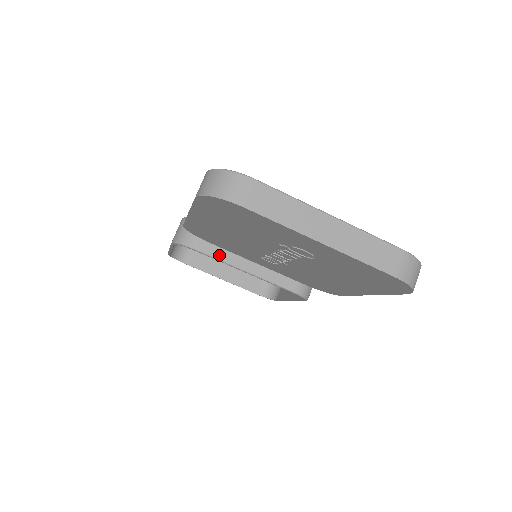
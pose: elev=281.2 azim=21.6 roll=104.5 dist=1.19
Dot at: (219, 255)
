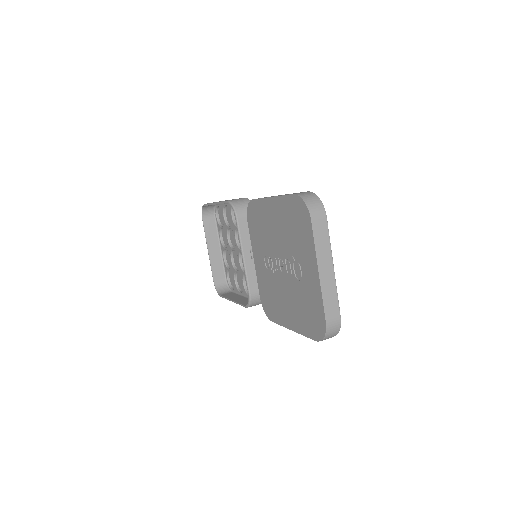
Dot at: (242, 233)
